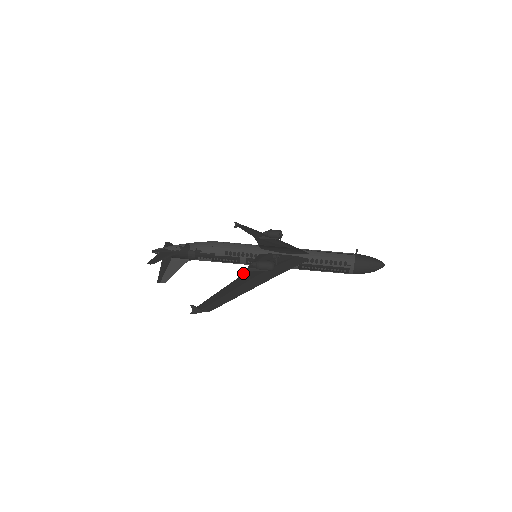
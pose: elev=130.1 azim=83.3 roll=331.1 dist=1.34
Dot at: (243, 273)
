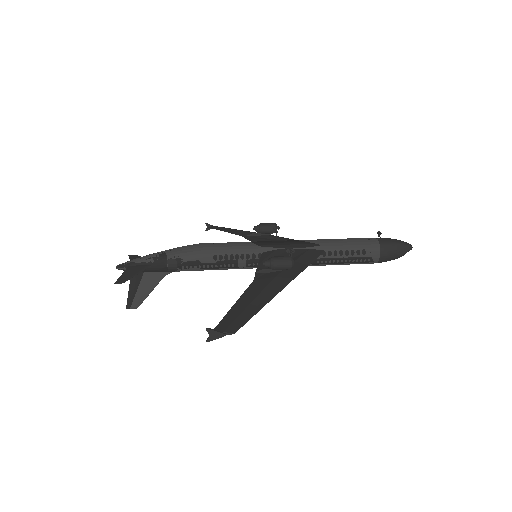
Dot at: (254, 277)
